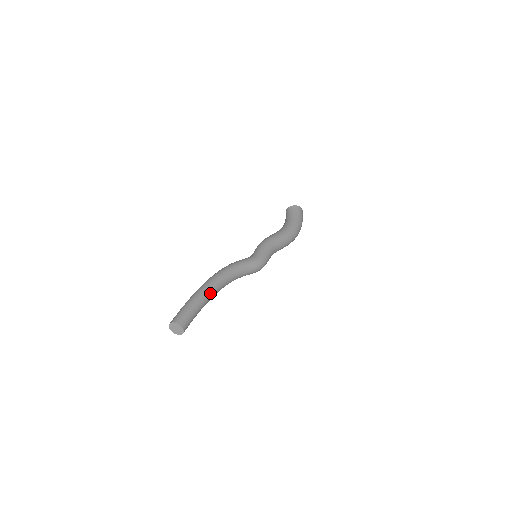
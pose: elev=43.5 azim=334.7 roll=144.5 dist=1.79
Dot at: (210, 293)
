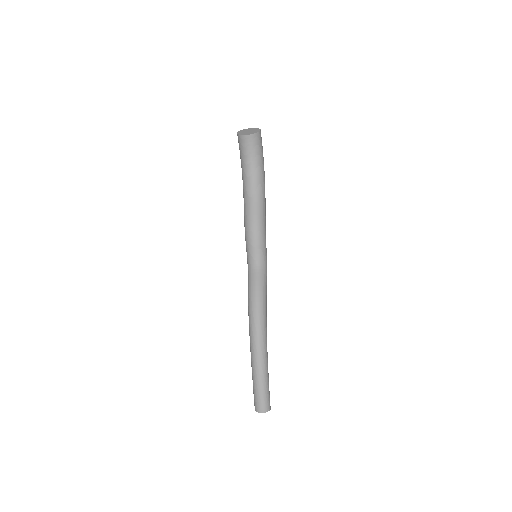
Dot at: (267, 354)
